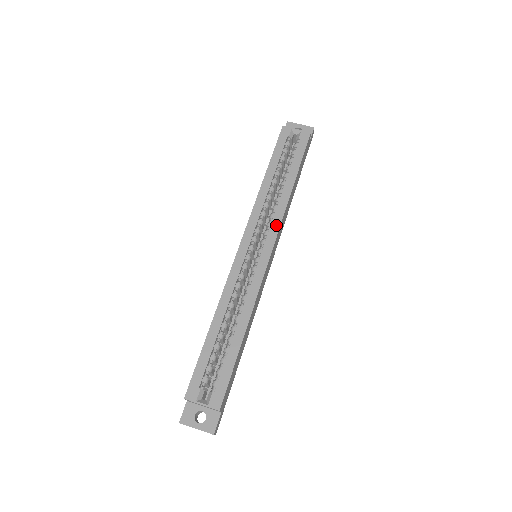
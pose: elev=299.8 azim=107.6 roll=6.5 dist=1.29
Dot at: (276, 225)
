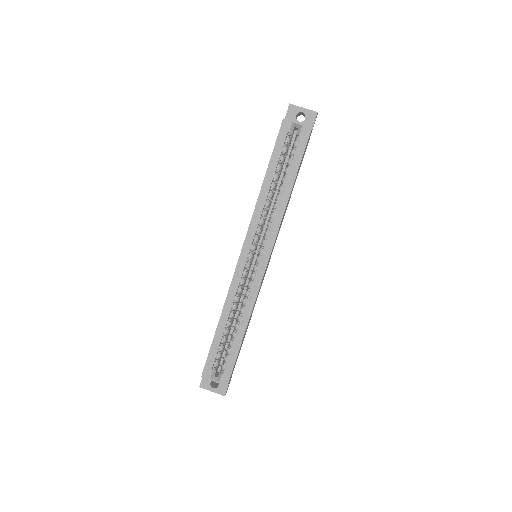
Dot at: (273, 235)
